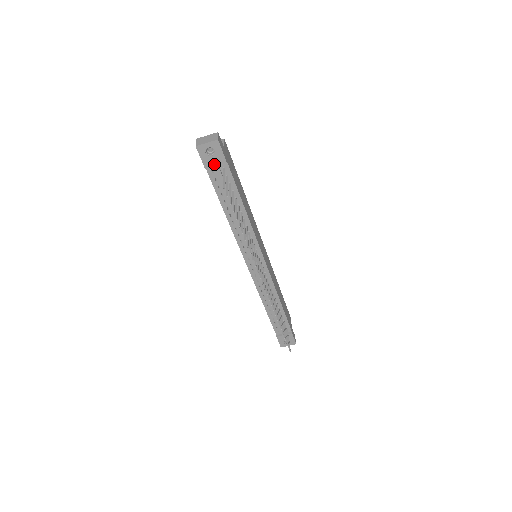
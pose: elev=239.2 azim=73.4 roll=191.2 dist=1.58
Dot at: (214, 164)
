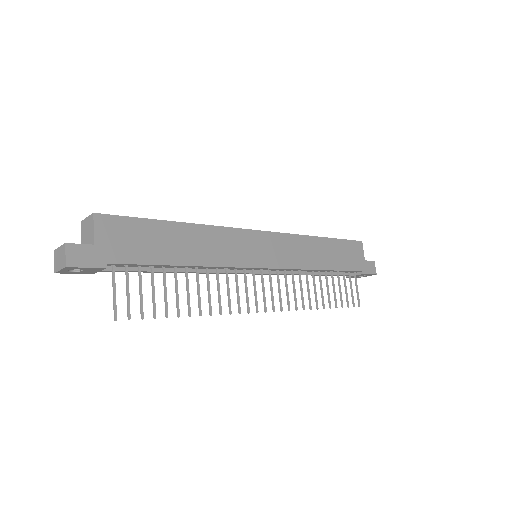
Dot at: (96, 271)
